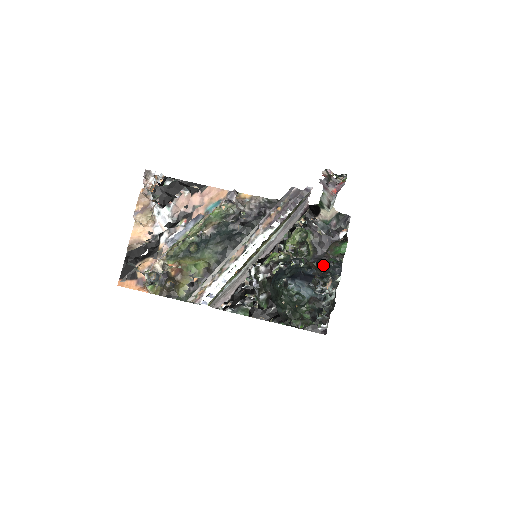
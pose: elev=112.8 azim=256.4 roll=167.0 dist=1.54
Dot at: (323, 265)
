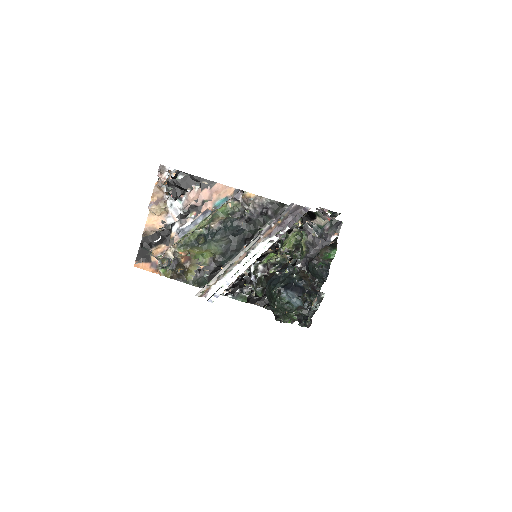
Dot at: (313, 267)
